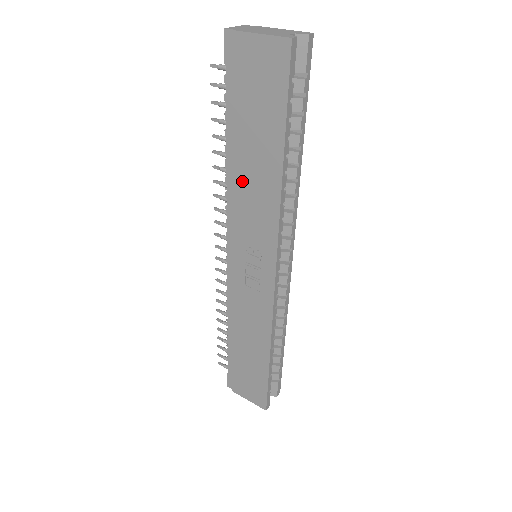
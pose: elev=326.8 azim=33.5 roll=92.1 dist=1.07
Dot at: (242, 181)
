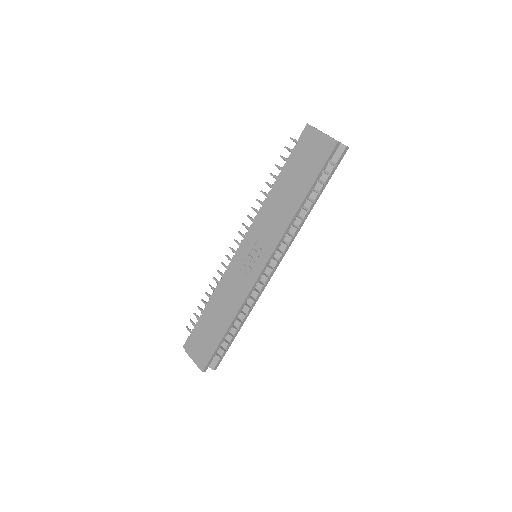
Dot at: (274, 203)
